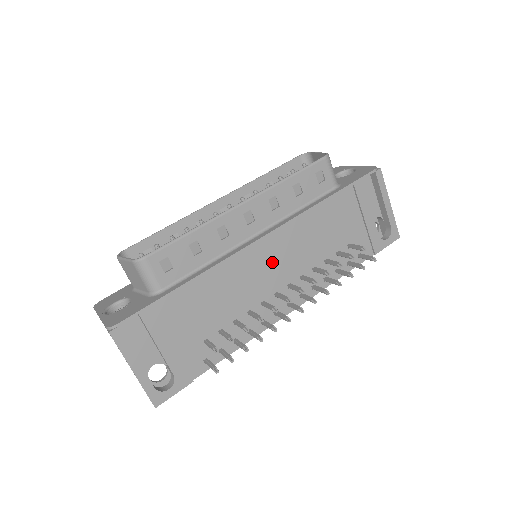
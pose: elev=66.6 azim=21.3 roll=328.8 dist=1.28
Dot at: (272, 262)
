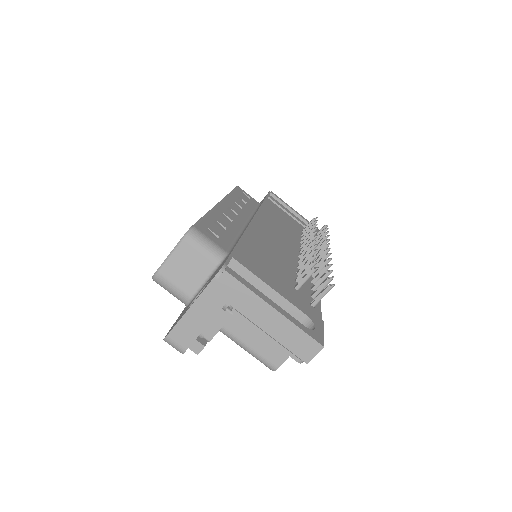
Dot at: (275, 235)
